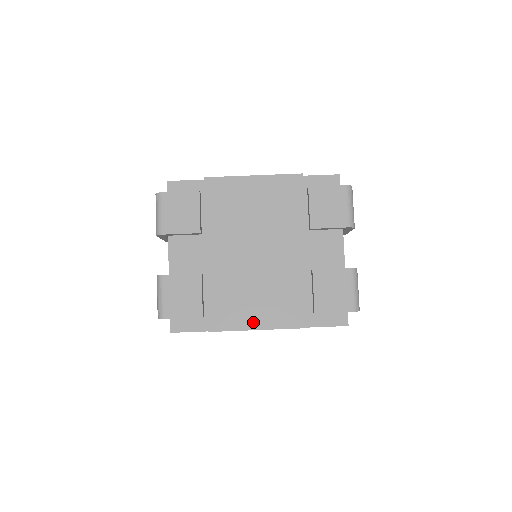
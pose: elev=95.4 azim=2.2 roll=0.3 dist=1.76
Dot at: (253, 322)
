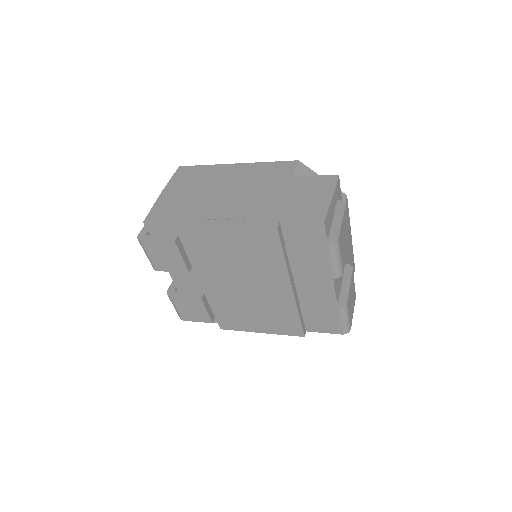
Dot at: (255, 328)
